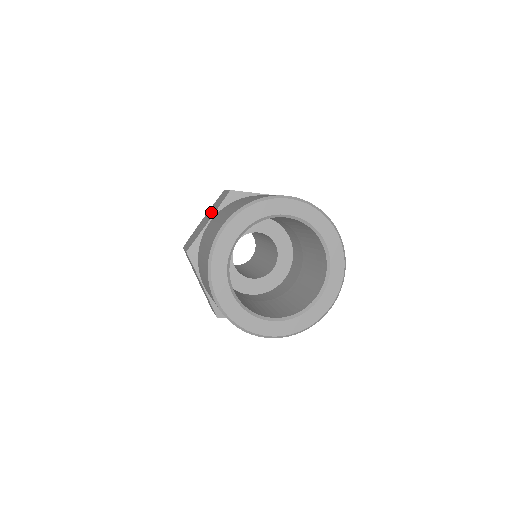
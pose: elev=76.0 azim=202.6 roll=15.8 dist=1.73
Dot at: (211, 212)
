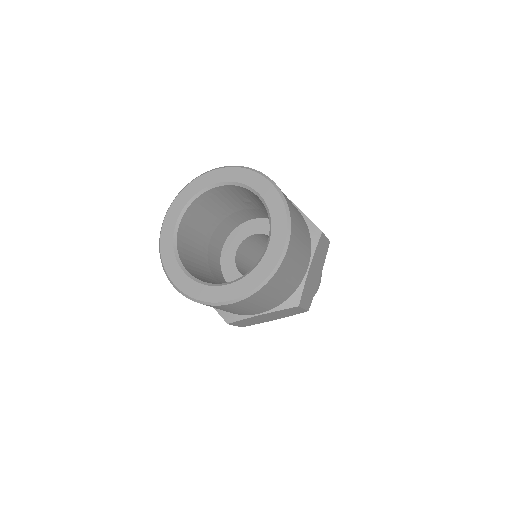
Dot at: occluded
